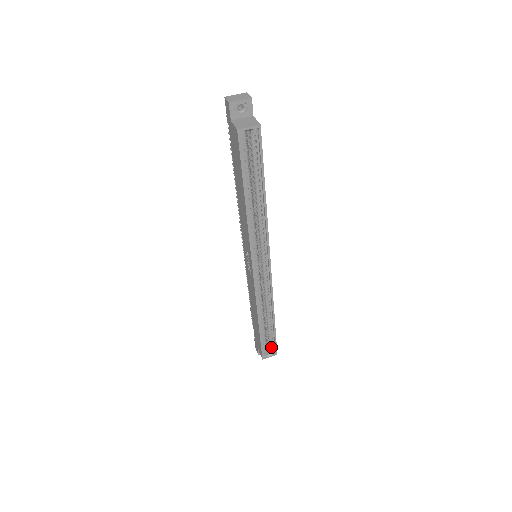
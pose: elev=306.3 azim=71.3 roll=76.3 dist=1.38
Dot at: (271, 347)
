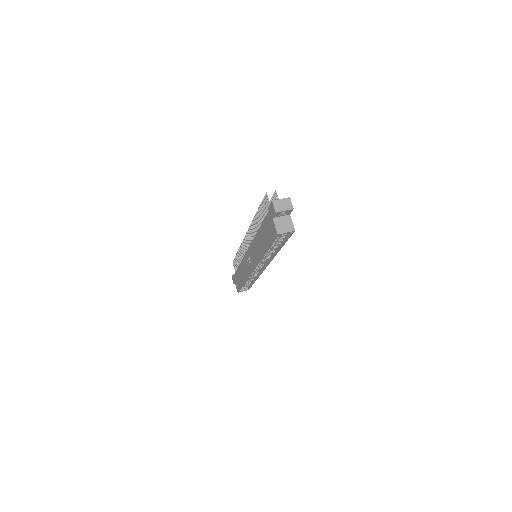
Dot at: (246, 287)
